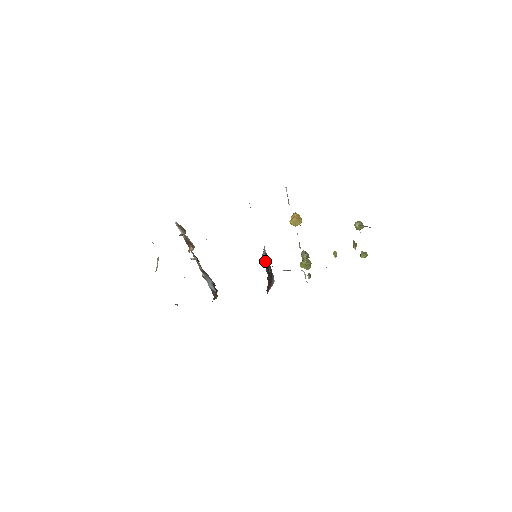
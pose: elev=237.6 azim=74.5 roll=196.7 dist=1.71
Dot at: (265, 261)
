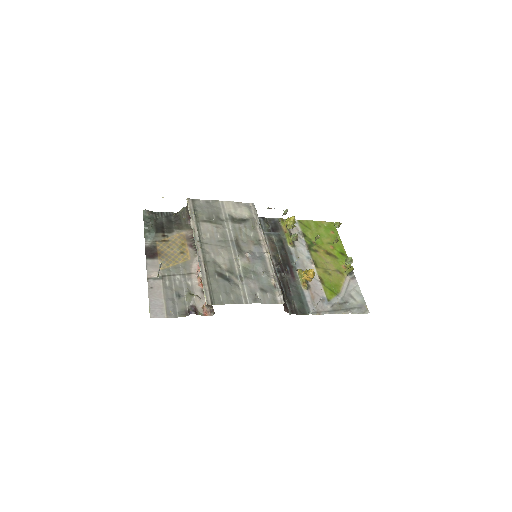
Dot at: occluded
